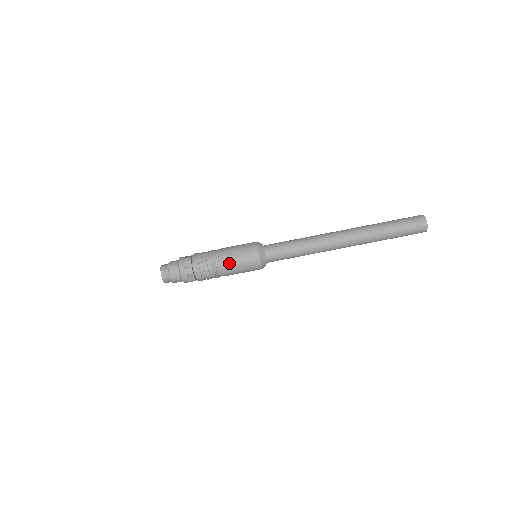
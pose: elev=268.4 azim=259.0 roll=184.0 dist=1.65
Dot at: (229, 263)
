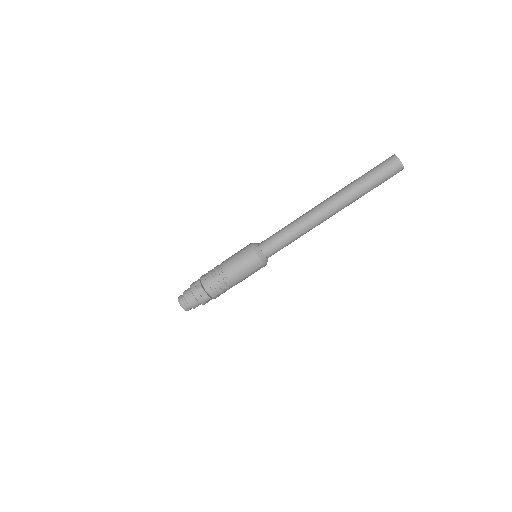
Dot at: (238, 279)
